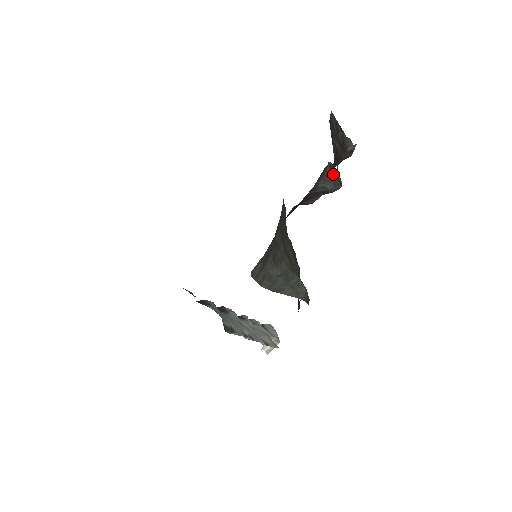
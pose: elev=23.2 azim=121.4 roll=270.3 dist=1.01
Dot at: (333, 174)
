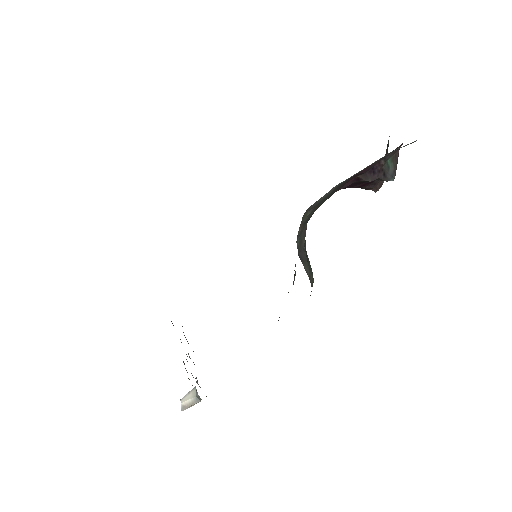
Dot at: (397, 161)
